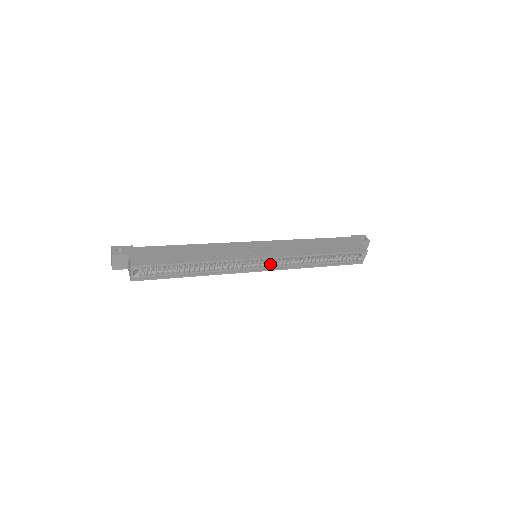
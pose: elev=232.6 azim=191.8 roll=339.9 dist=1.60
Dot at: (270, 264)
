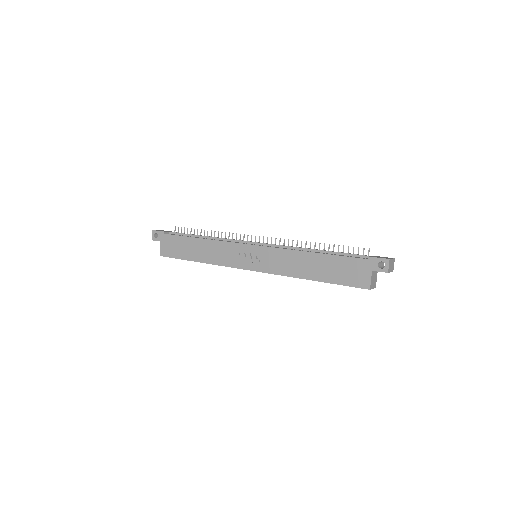
Dot at: occluded
